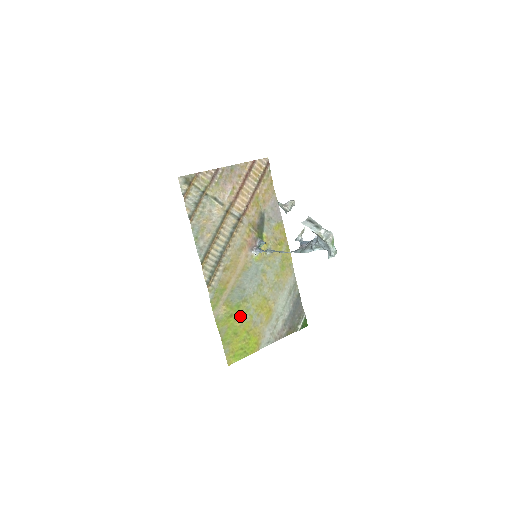
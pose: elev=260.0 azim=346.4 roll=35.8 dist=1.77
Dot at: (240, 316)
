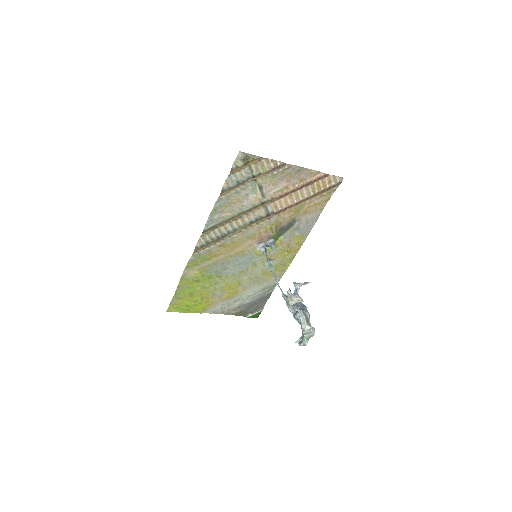
Dot at: (205, 285)
